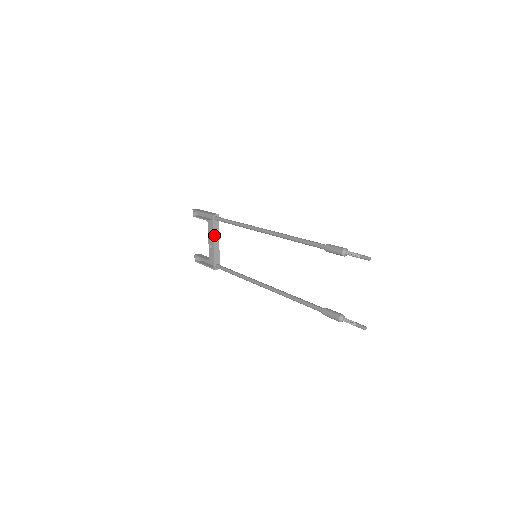
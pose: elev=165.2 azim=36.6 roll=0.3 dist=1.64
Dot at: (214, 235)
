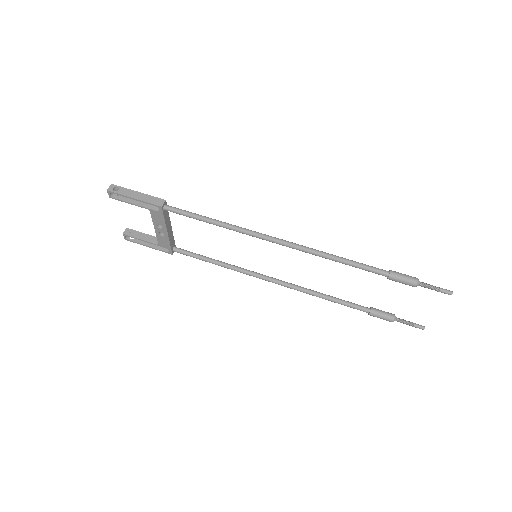
Dot at: (166, 225)
